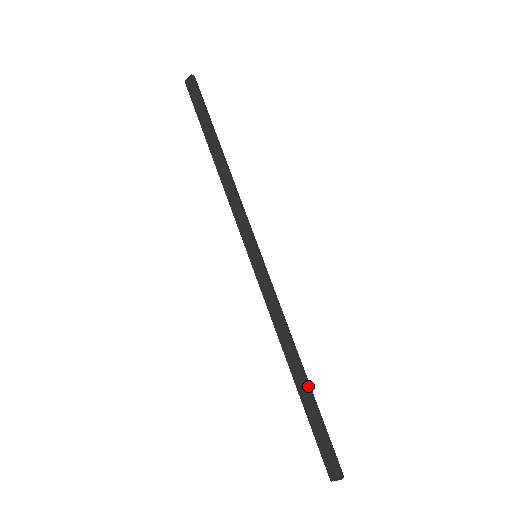
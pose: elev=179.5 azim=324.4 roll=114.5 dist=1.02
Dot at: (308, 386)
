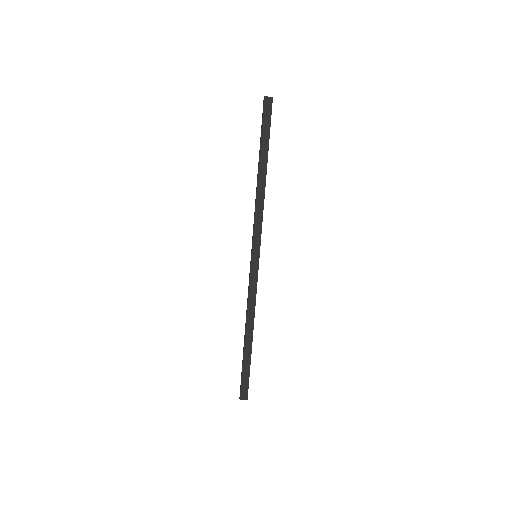
Dot at: occluded
